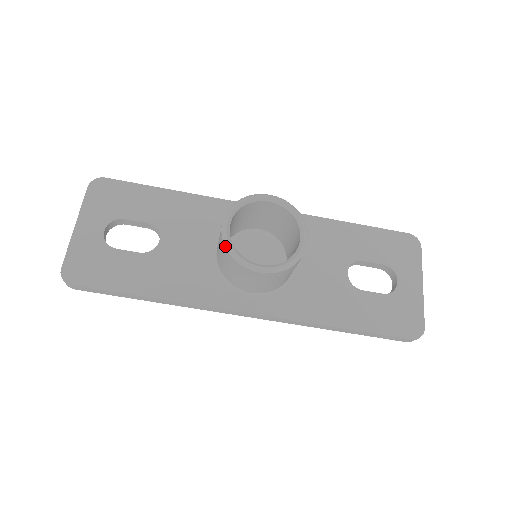
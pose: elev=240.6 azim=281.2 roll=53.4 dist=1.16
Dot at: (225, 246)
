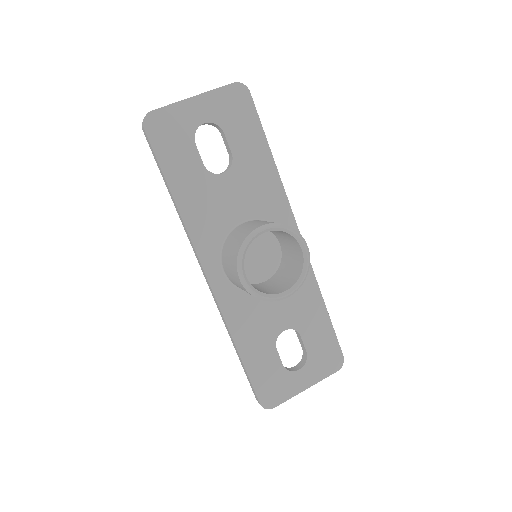
Dot at: (245, 240)
